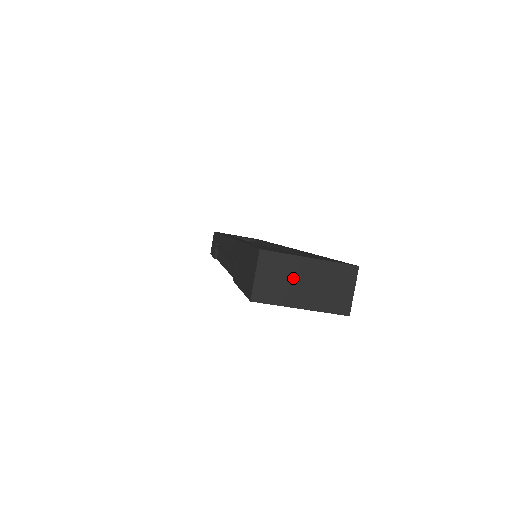
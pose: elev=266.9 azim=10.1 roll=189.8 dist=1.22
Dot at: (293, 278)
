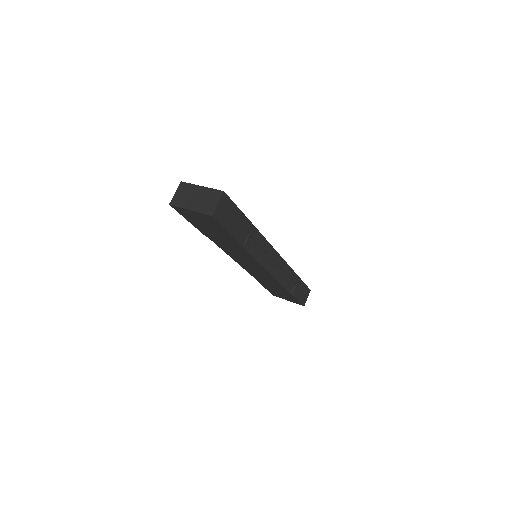
Dot at: (191, 195)
